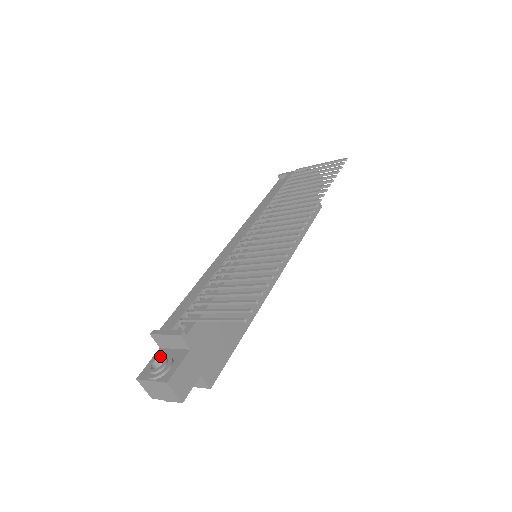
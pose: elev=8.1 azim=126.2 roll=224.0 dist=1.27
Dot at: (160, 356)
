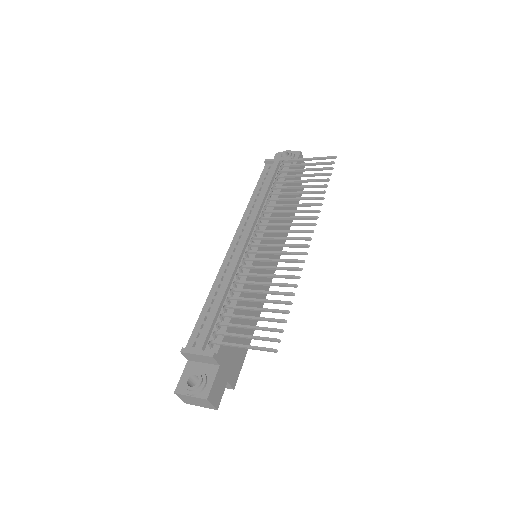
Dot at: (194, 373)
